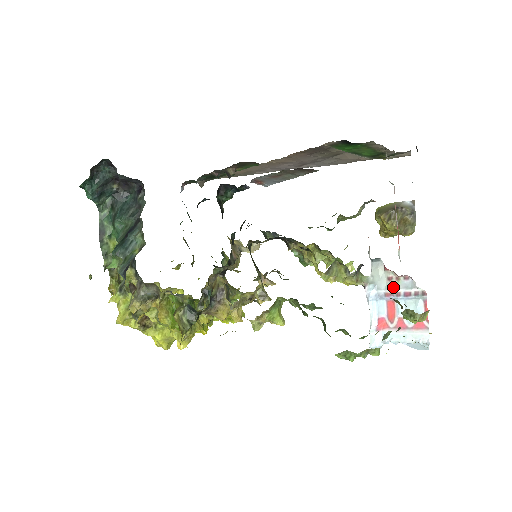
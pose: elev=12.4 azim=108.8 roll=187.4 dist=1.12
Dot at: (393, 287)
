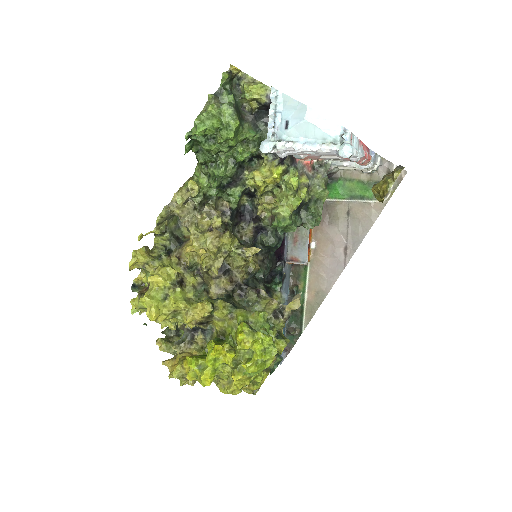
Dot at: occluded
